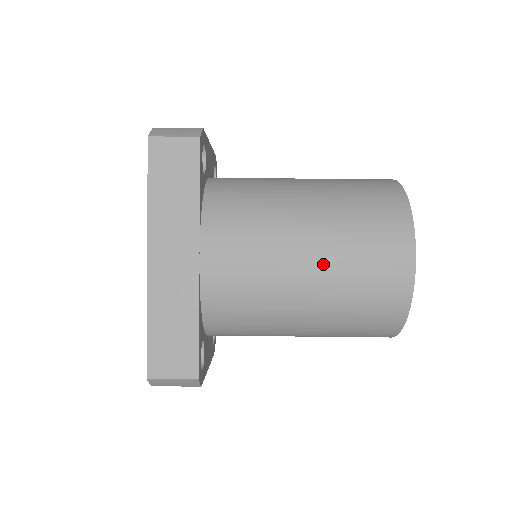
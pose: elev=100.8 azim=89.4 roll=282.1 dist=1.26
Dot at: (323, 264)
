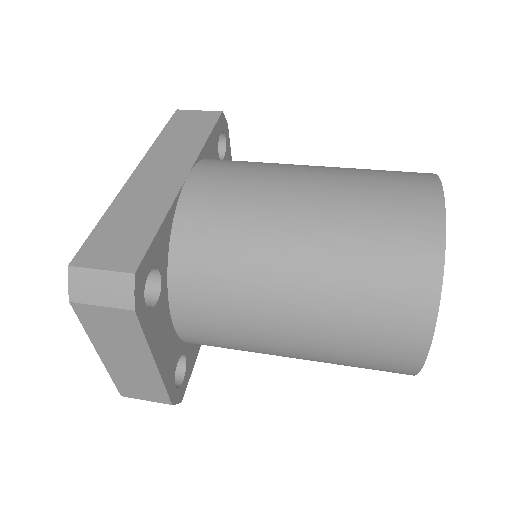
Dot at: (327, 188)
